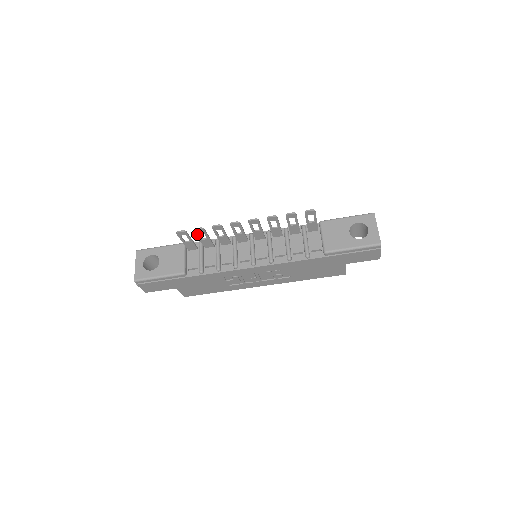
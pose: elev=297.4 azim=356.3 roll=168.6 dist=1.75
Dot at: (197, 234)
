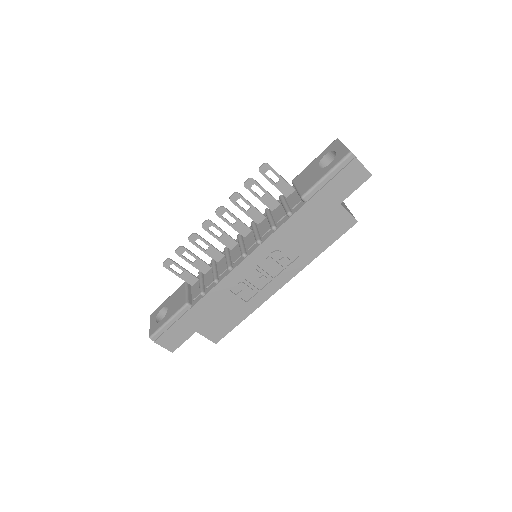
Dot at: (182, 257)
